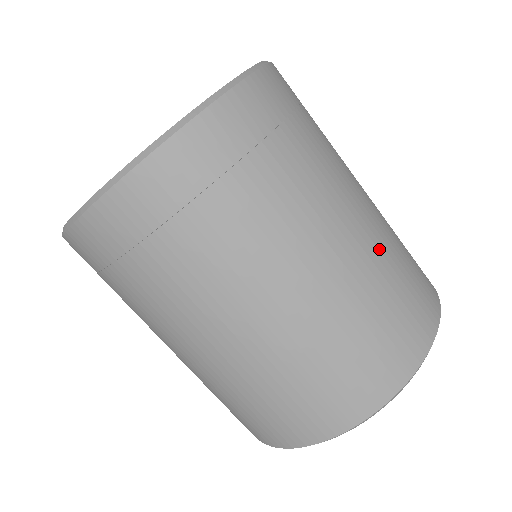
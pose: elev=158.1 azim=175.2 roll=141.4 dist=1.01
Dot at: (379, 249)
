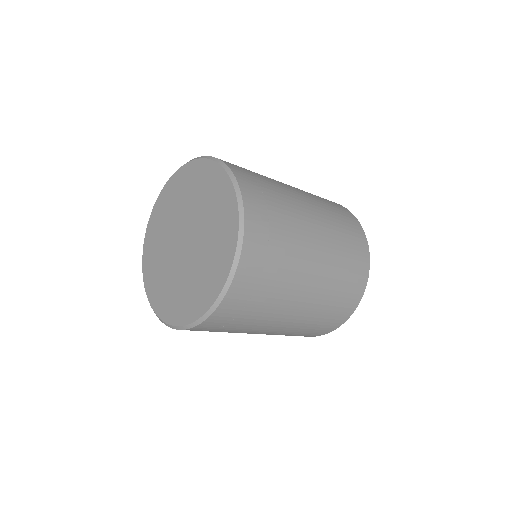
Dot at: (332, 233)
